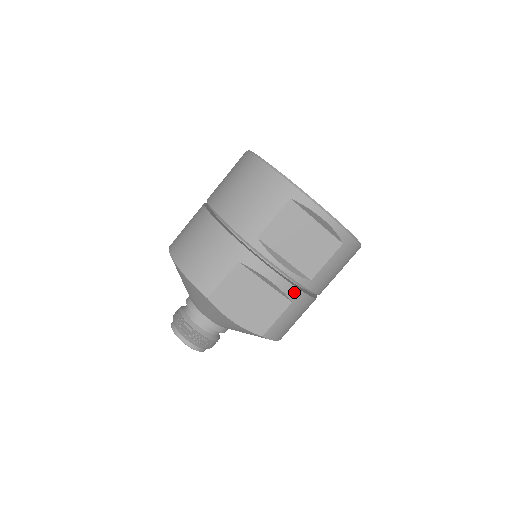
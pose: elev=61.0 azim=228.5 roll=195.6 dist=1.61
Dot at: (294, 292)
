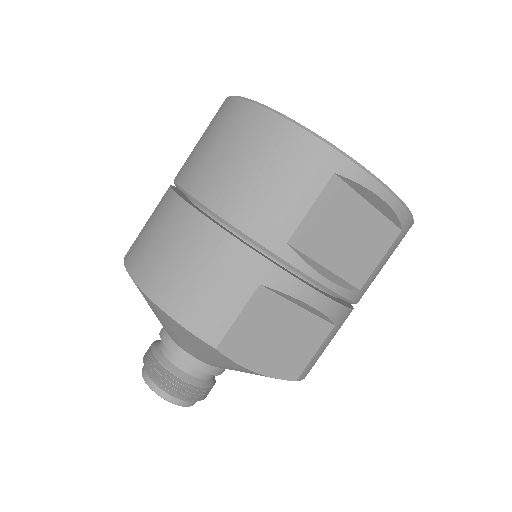
Dot at: (339, 312)
